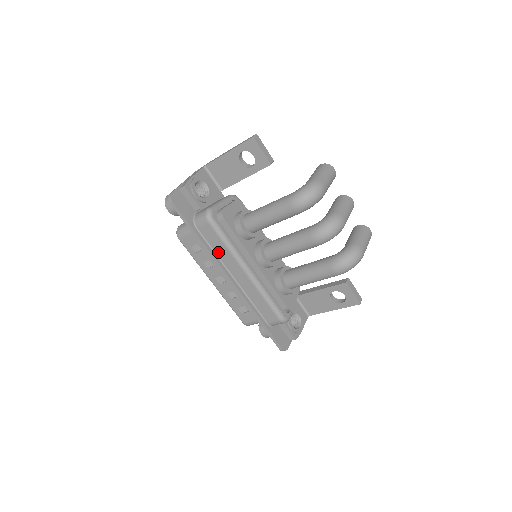
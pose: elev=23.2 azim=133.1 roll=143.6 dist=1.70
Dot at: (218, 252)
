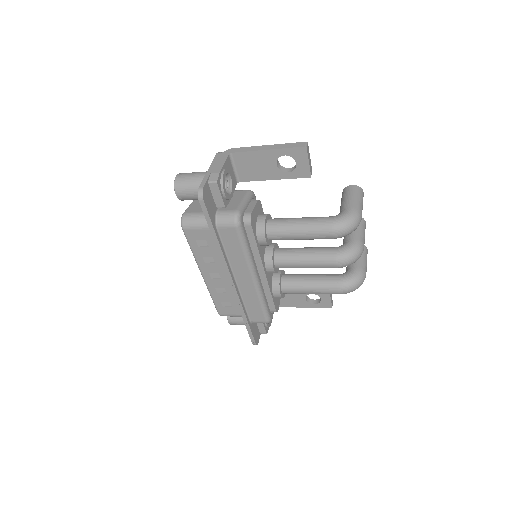
Dot at: (230, 255)
